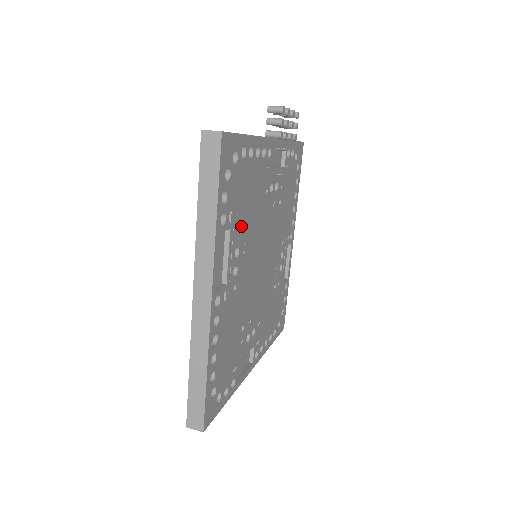
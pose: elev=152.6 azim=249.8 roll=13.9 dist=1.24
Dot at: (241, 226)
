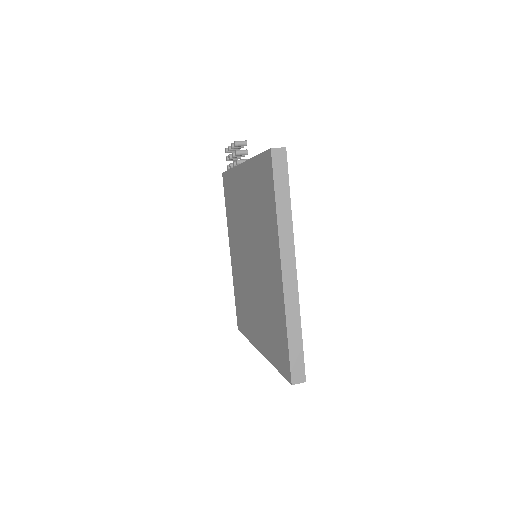
Dot at: occluded
